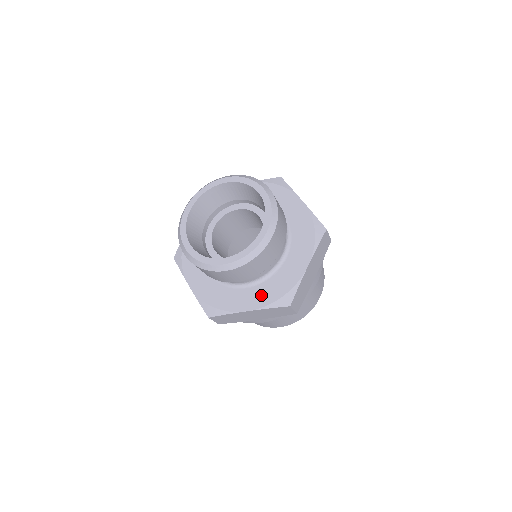
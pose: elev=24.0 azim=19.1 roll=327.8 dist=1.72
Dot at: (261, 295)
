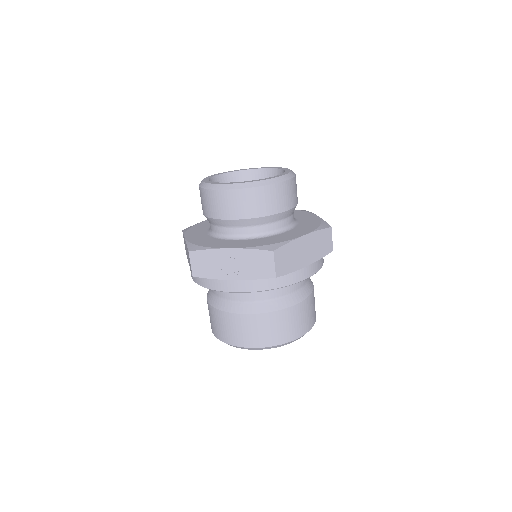
Dot at: (303, 229)
